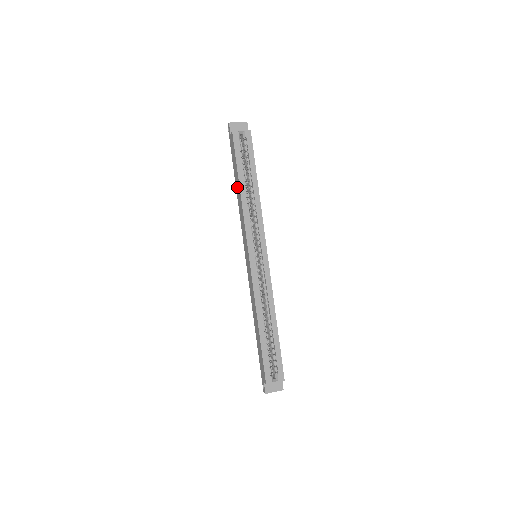
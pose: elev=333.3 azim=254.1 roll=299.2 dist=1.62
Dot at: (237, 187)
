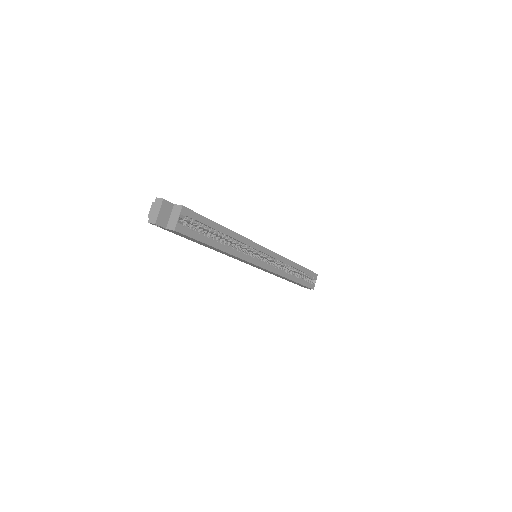
Dot at: occluded
